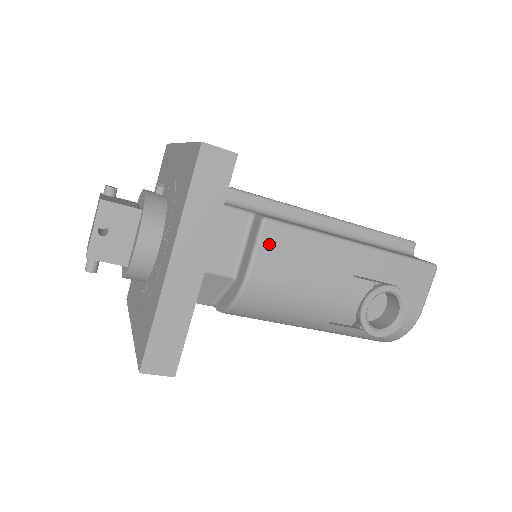
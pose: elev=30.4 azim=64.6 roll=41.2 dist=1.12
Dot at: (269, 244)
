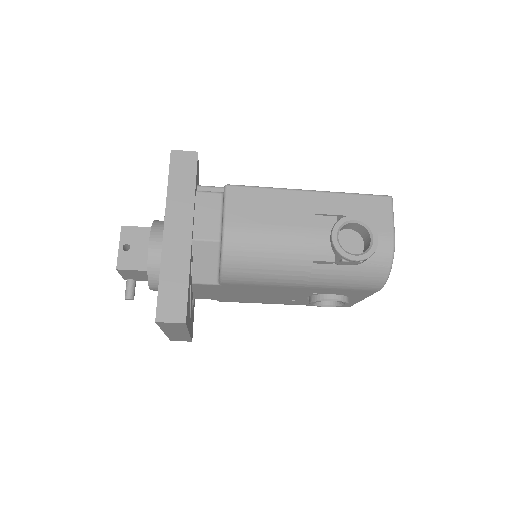
Dot at: (234, 201)
